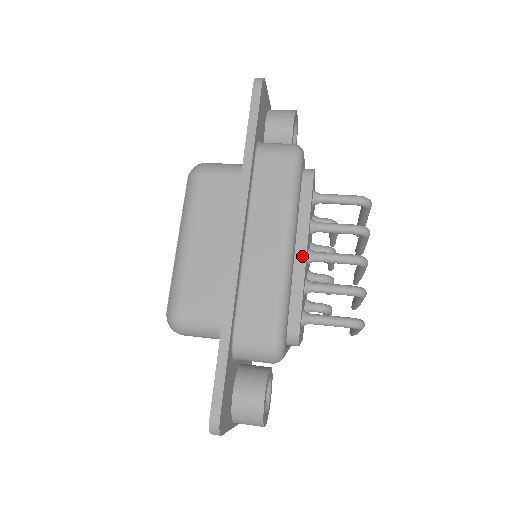
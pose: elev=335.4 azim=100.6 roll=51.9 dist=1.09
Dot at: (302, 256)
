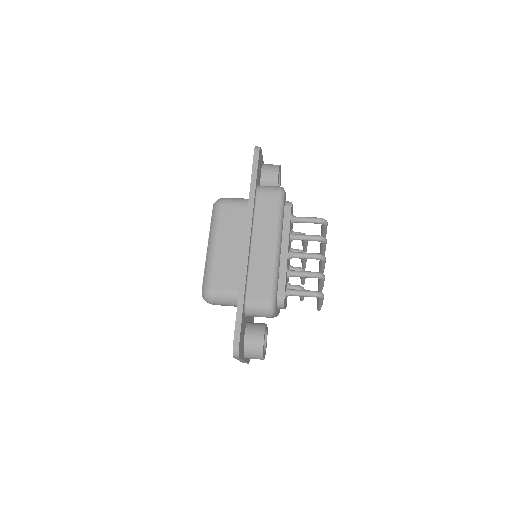
Dot at: (285, 254)
